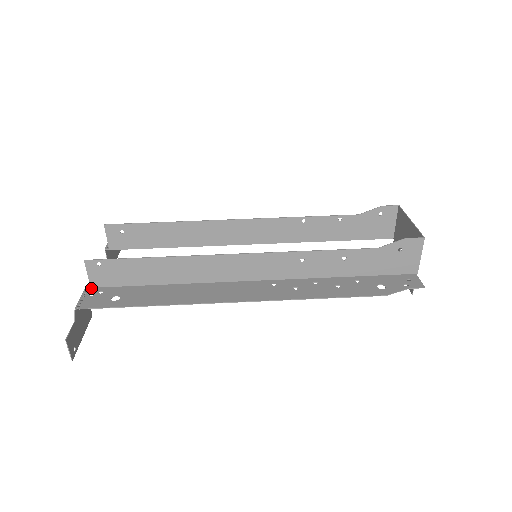
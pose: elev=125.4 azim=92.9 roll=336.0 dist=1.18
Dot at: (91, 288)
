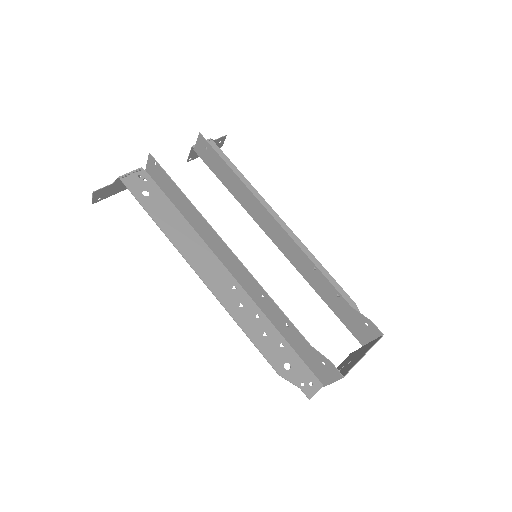
Dot at: (145, 170)
